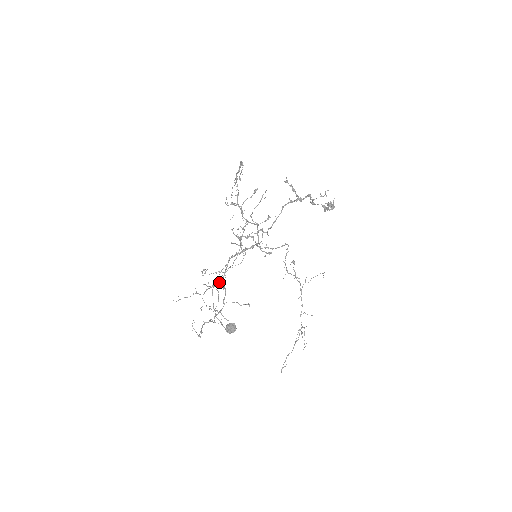
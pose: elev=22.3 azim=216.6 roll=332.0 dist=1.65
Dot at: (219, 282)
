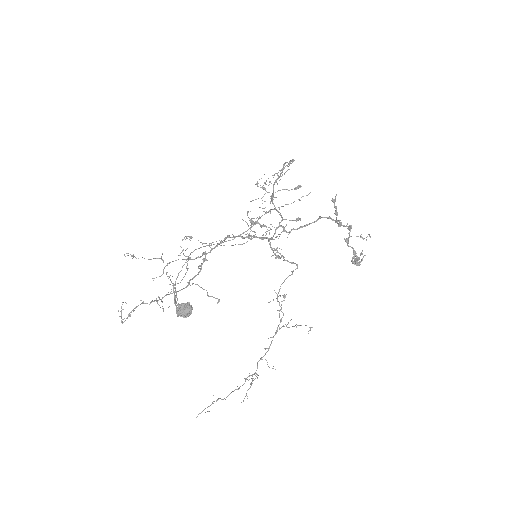
Dot at: occluded
